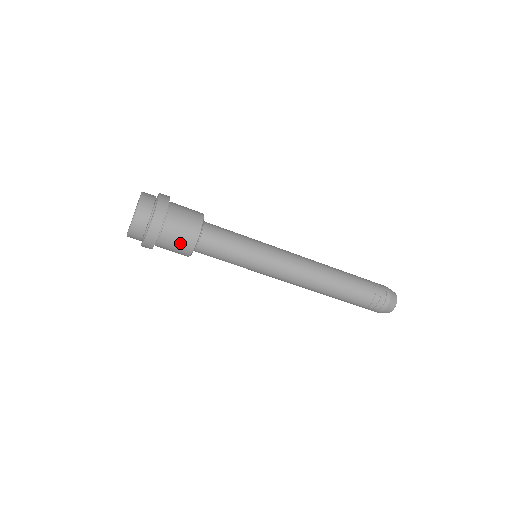
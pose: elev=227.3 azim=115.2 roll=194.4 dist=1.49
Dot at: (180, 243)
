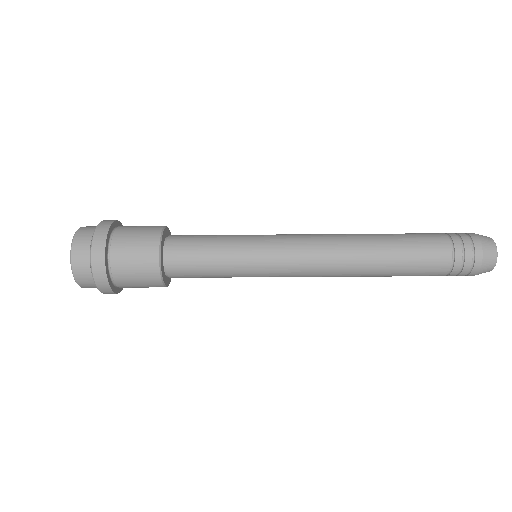
Dot at: (141, 277)
